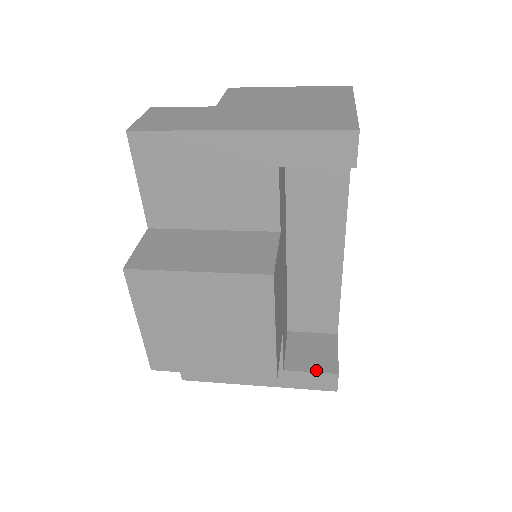
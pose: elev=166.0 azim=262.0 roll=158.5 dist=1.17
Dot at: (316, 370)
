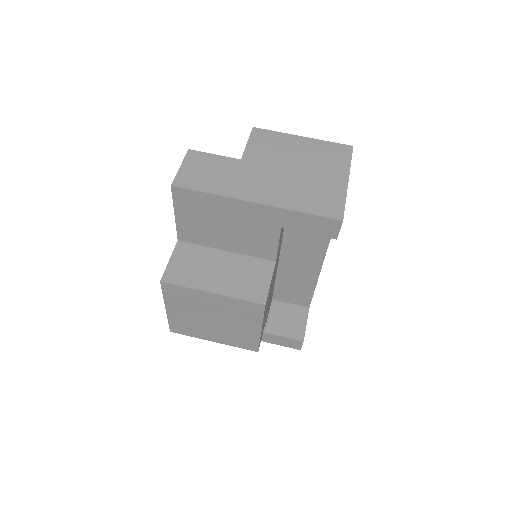
Dot at: (288, 336)
